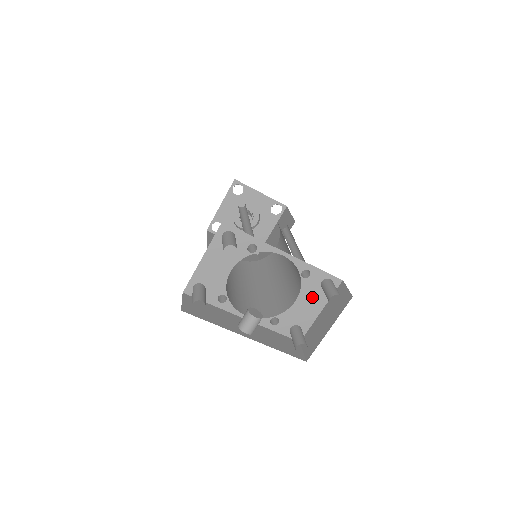
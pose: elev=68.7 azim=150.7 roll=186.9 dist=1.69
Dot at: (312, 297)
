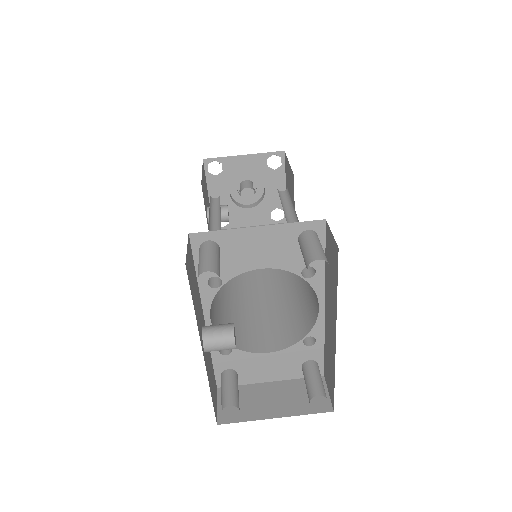
Dot at: (284, 363)
